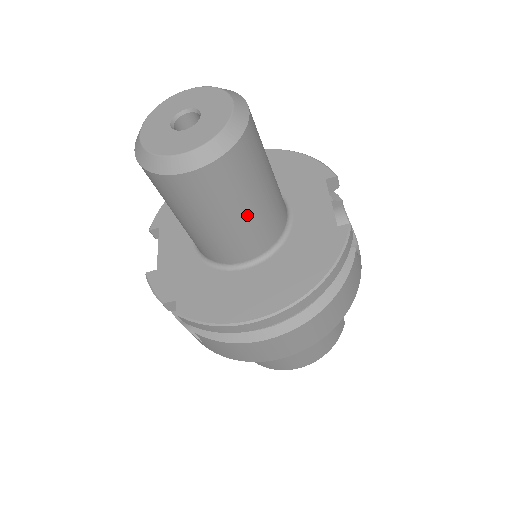
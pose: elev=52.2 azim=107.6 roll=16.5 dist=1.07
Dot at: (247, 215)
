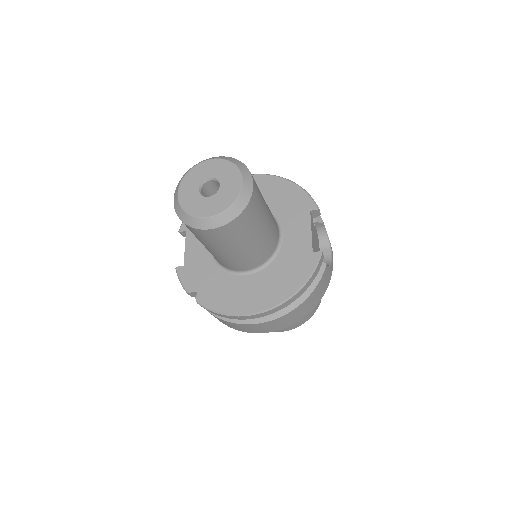
Dot at: (248, 247)
